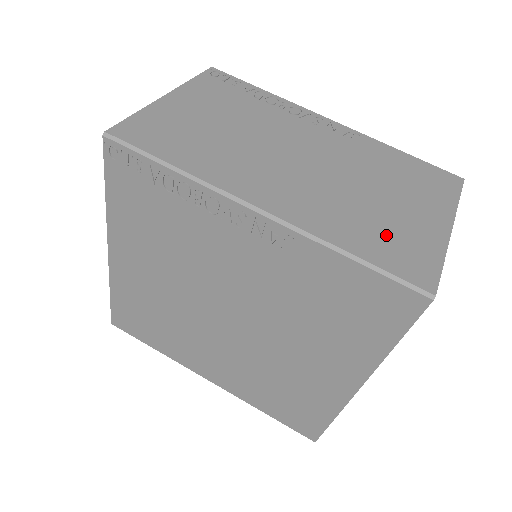
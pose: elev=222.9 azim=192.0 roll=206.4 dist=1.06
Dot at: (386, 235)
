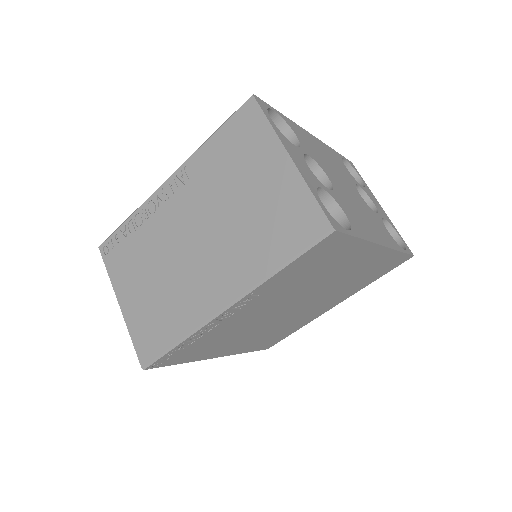
Dot at: (276, 225)
